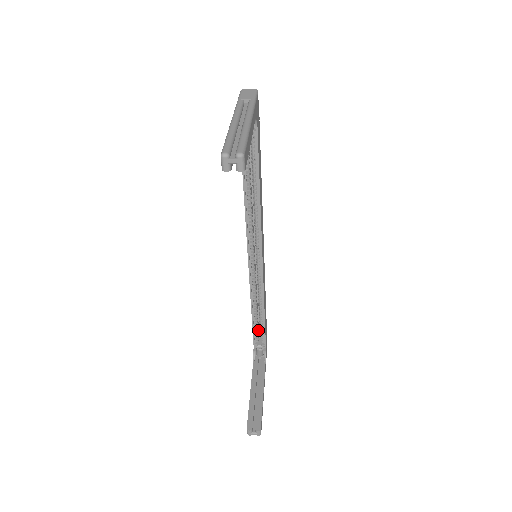
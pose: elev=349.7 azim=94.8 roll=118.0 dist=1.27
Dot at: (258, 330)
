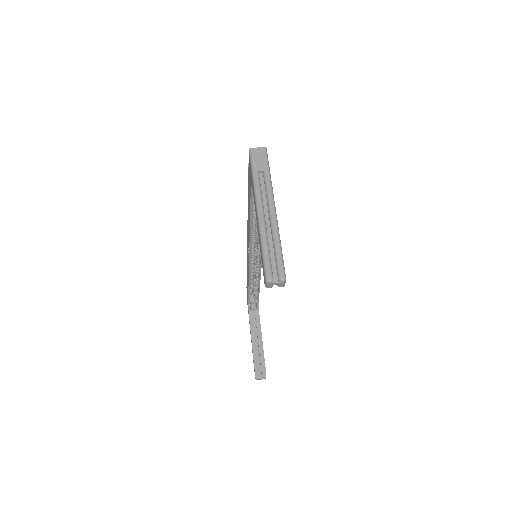
Dot at: occluded
